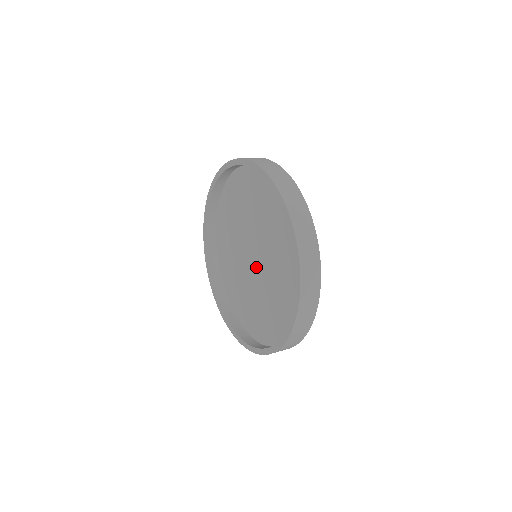
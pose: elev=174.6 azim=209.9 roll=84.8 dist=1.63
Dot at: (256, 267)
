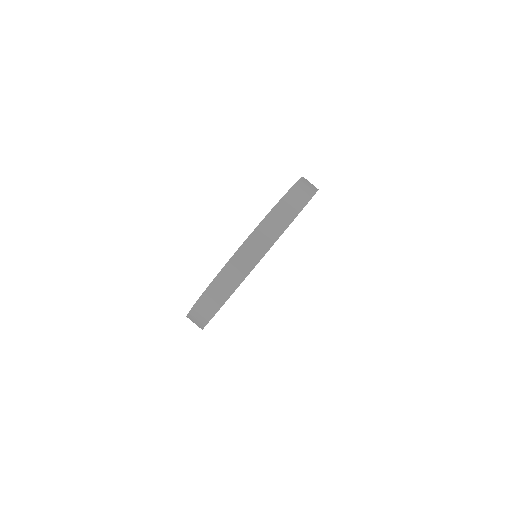
Dot at: occluded
